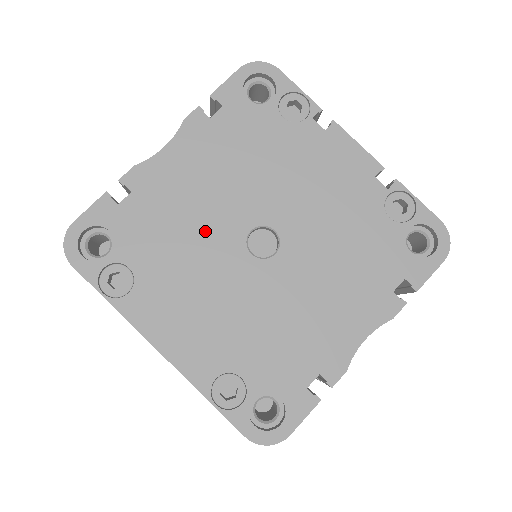
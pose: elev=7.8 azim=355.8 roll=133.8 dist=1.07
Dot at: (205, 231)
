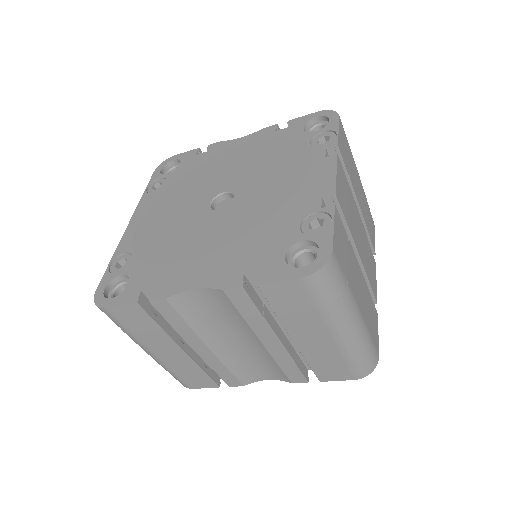
Dot at: (208, 182)
